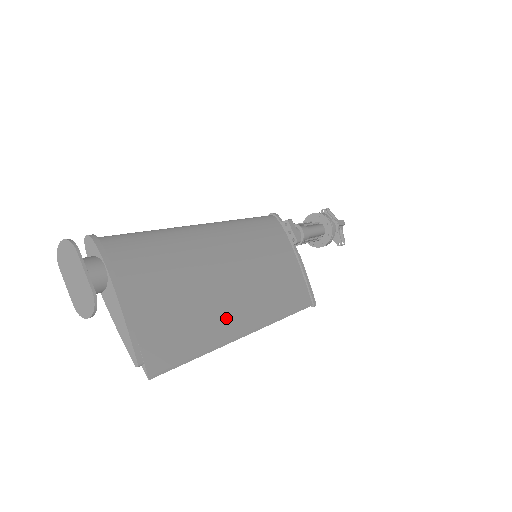
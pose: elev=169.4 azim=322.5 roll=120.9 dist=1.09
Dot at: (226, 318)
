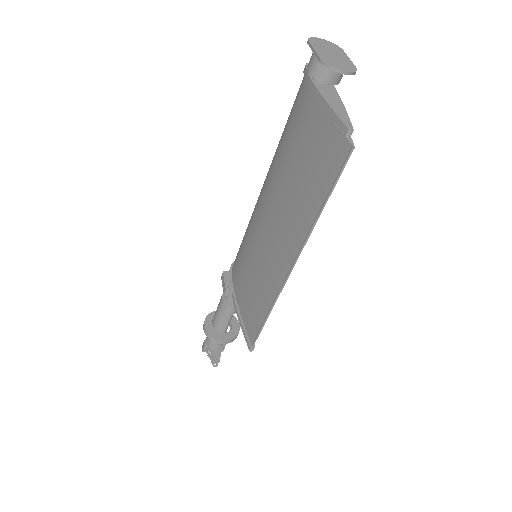
Dot at: occluded
